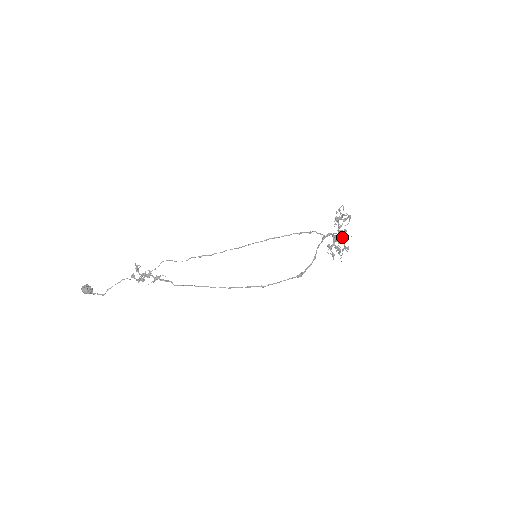
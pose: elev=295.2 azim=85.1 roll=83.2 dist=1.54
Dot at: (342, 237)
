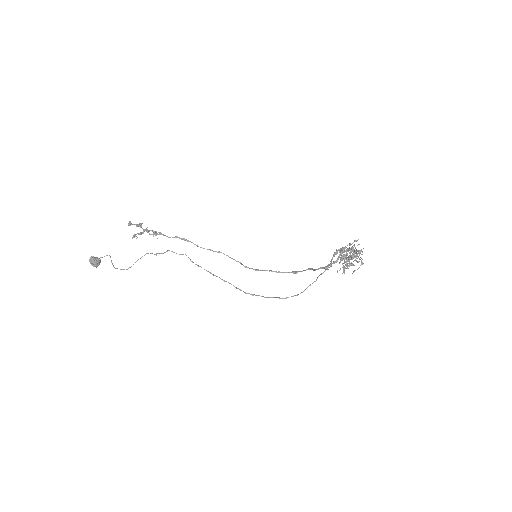
Dot at: occluded
